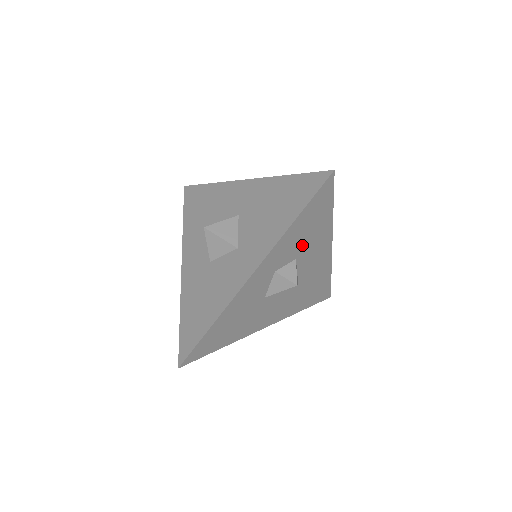
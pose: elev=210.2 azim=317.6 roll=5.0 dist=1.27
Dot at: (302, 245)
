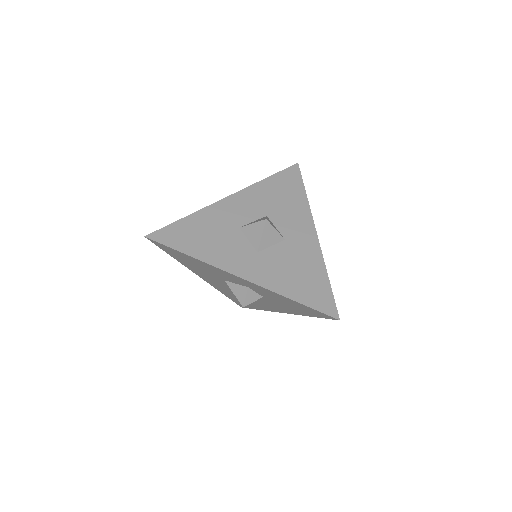
Dot at: (276, 300)
